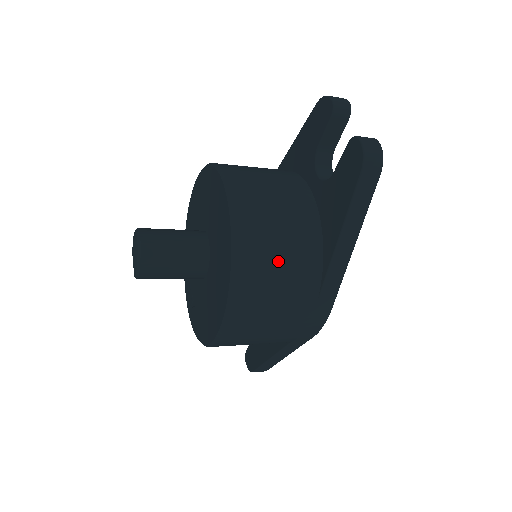
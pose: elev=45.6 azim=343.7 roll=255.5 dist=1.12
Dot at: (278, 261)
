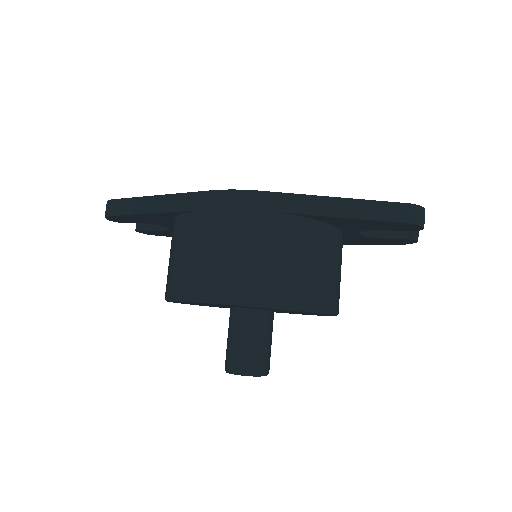
Dot at: occluded
